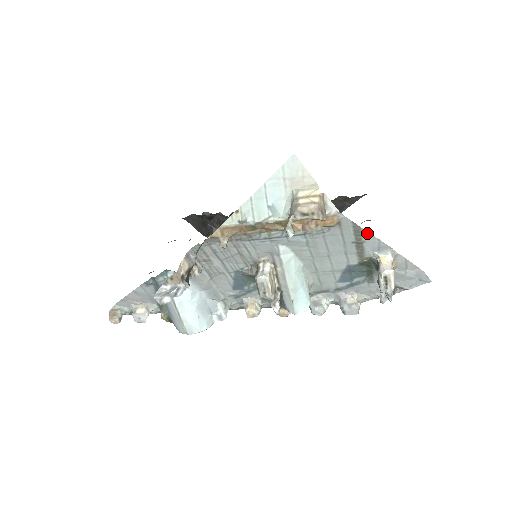
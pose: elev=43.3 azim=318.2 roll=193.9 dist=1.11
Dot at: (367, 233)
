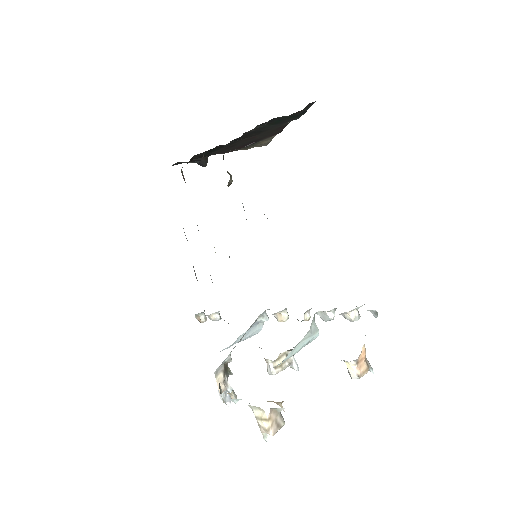
Dot at: occluded
